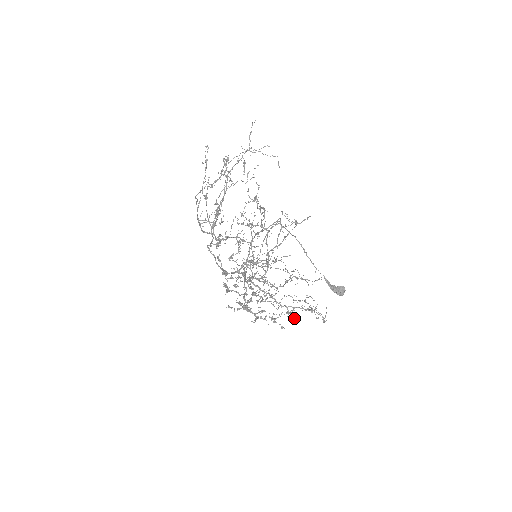
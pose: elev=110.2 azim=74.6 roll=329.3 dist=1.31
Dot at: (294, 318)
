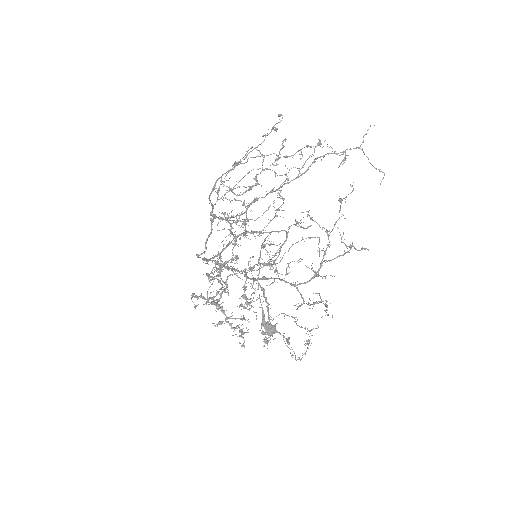
Dot at: (268, 342)
